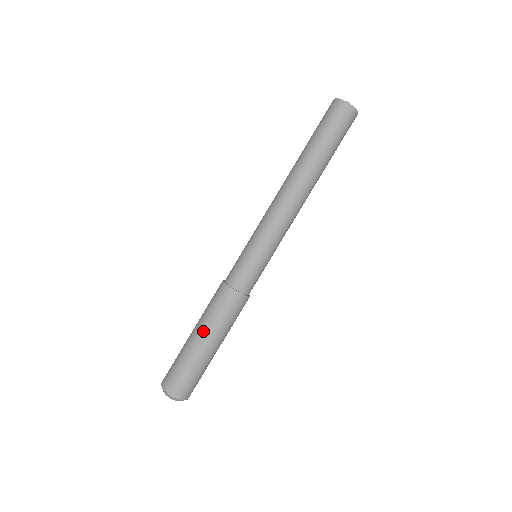
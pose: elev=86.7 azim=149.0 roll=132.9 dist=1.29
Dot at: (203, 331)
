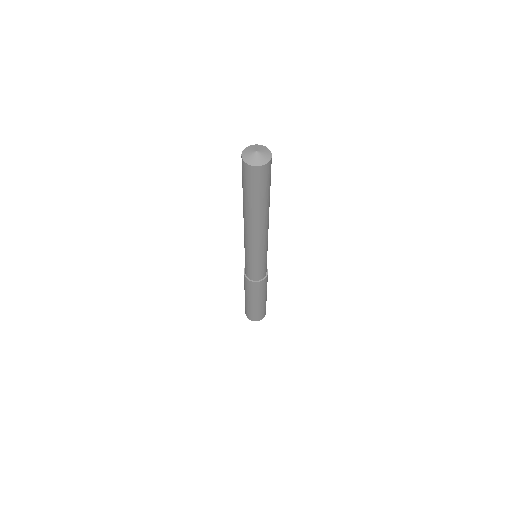
Dot at: (246, 295)
